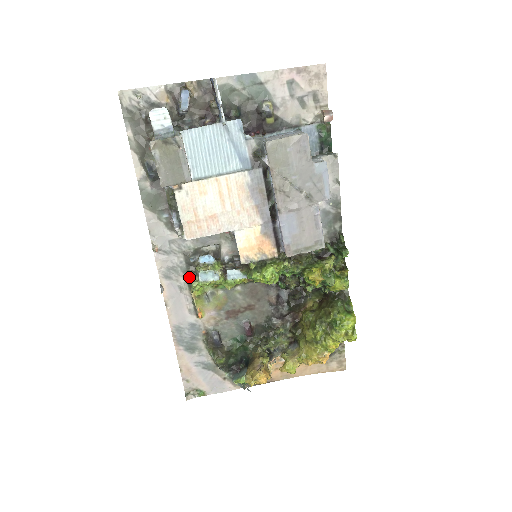
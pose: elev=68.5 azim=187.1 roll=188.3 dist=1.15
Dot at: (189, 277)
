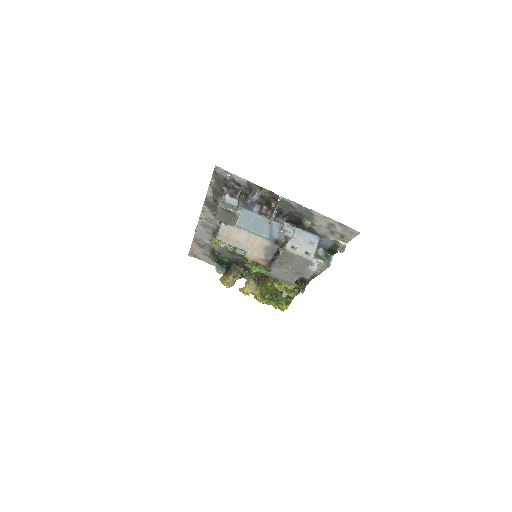
Dot at: (215, 233)
